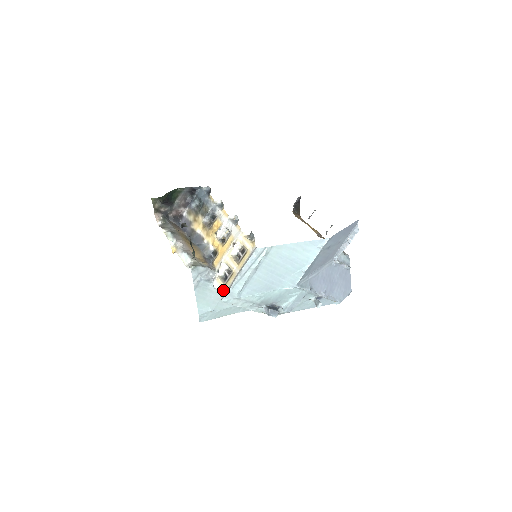
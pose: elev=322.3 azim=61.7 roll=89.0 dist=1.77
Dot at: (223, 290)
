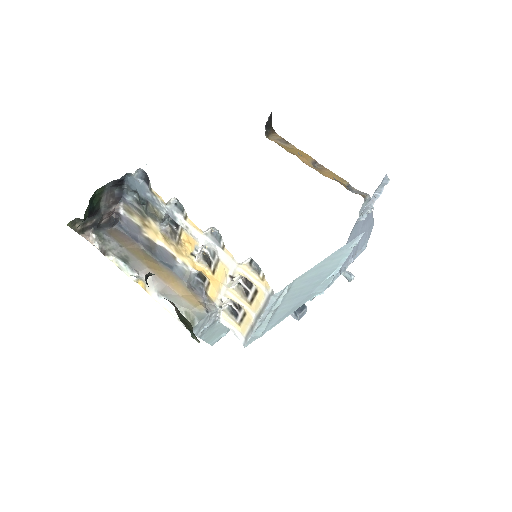
Dot at: (240, 333)
